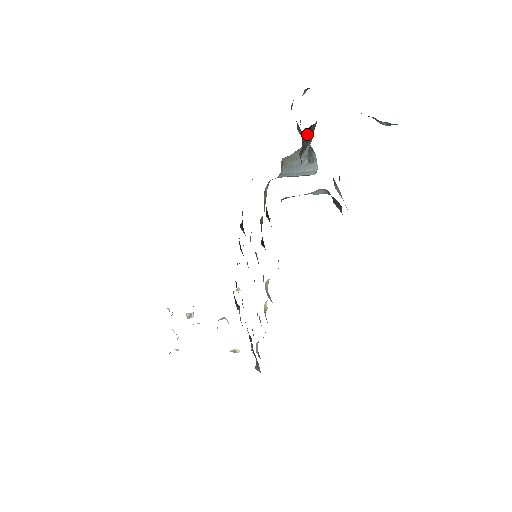
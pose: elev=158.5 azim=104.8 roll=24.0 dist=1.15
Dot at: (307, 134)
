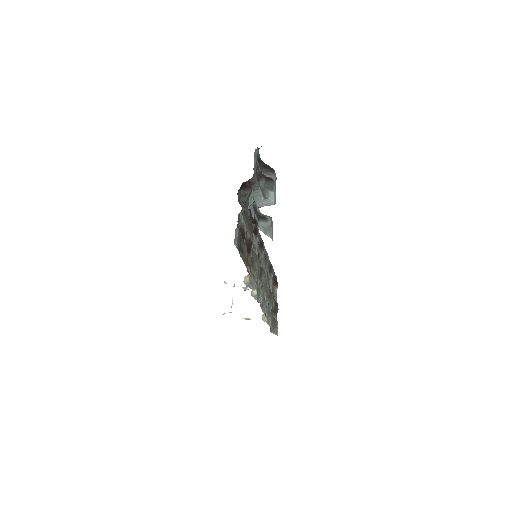
Dot at: (247, 186)
